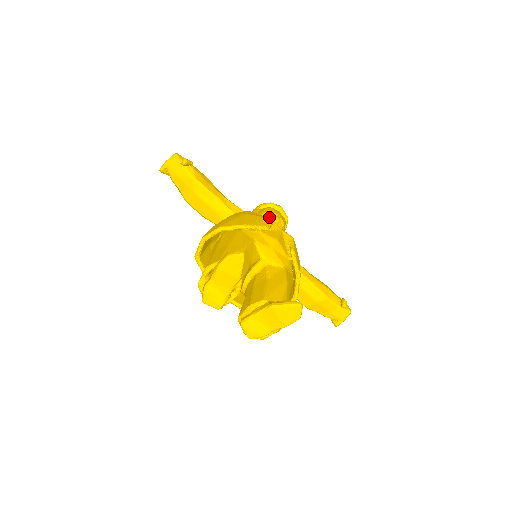
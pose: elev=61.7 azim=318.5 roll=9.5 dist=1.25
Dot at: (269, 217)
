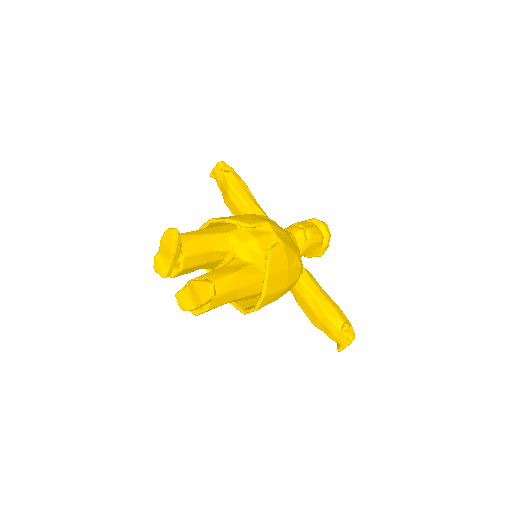
Dot at: (294, 227)
